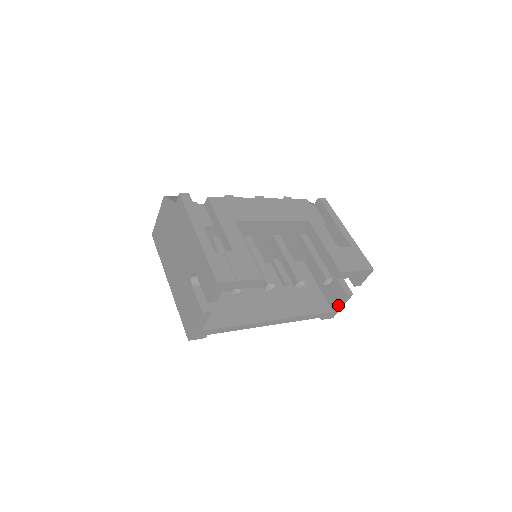
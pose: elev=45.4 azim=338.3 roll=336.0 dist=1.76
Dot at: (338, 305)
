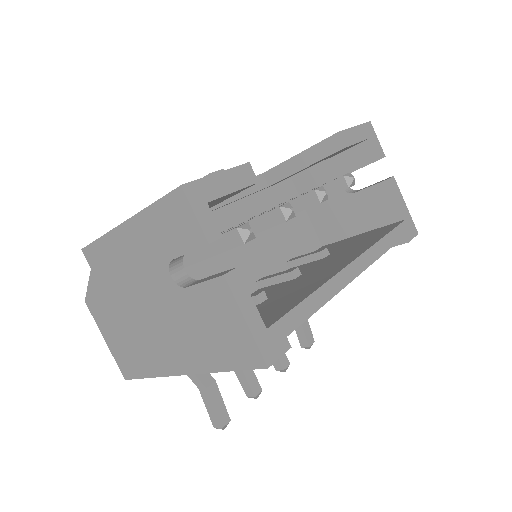
Dot at: (398, 204)
